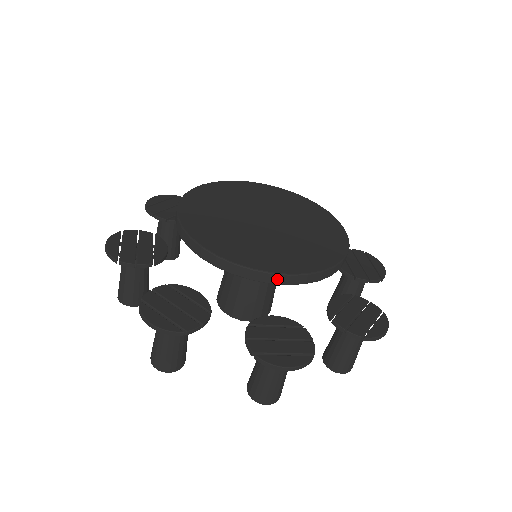
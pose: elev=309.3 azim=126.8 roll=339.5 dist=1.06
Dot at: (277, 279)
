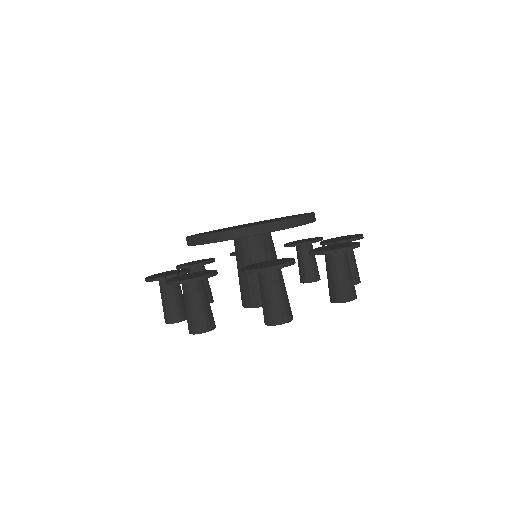
Dot at: (203, 240)
